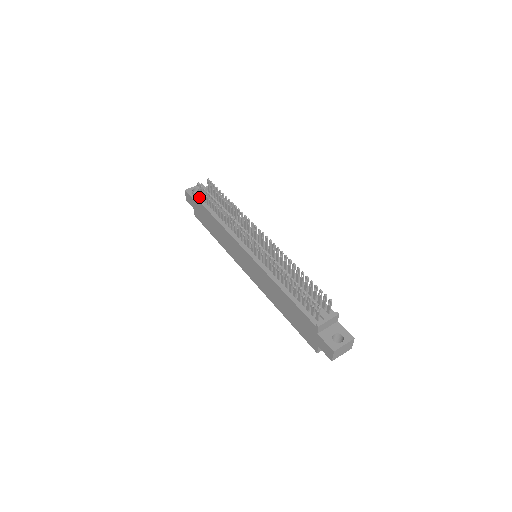
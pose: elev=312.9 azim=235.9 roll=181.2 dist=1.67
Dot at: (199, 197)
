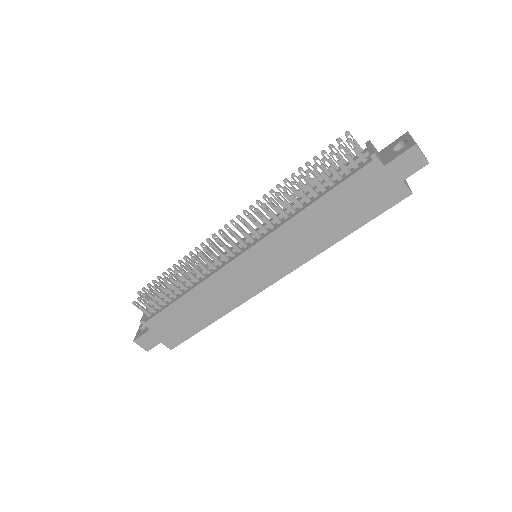
Dot at: (150, 316)
